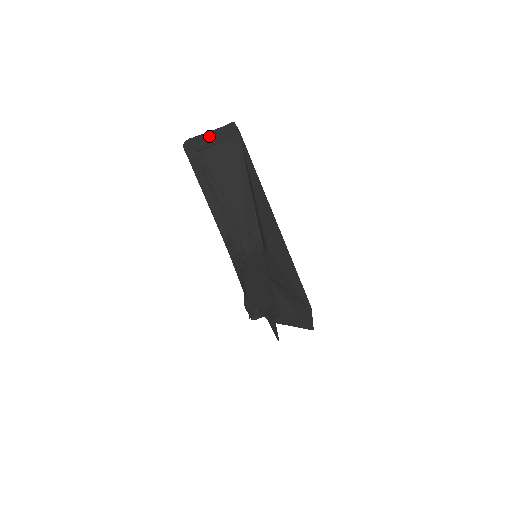
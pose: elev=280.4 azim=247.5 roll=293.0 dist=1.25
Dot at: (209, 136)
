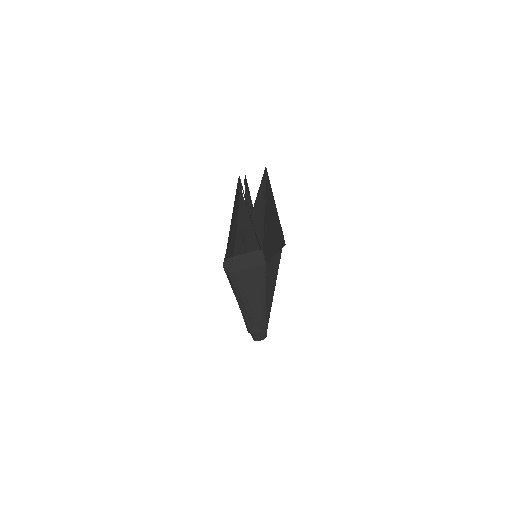
Dot at: (243, 260)
